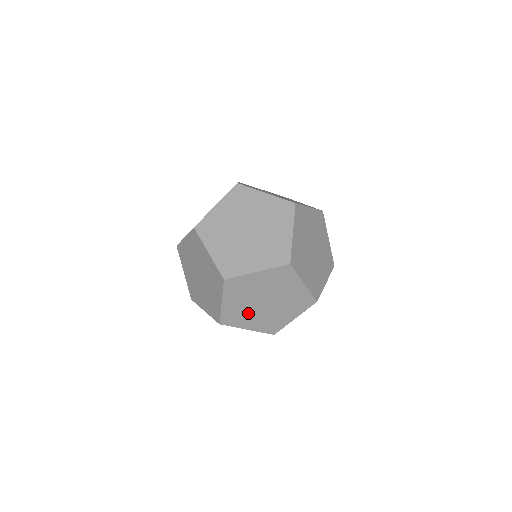
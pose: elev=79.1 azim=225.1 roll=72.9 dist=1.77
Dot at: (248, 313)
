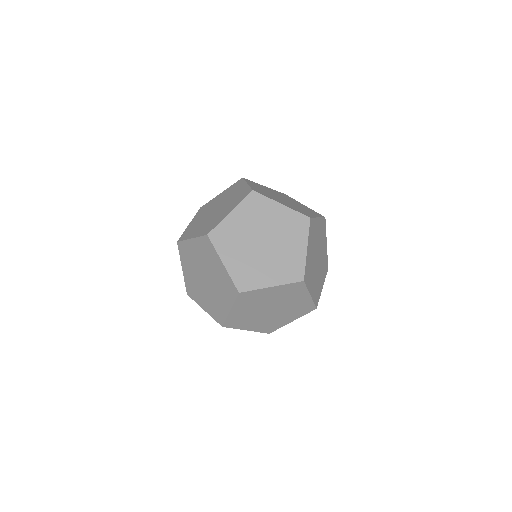
Dot at: (252, 318)
